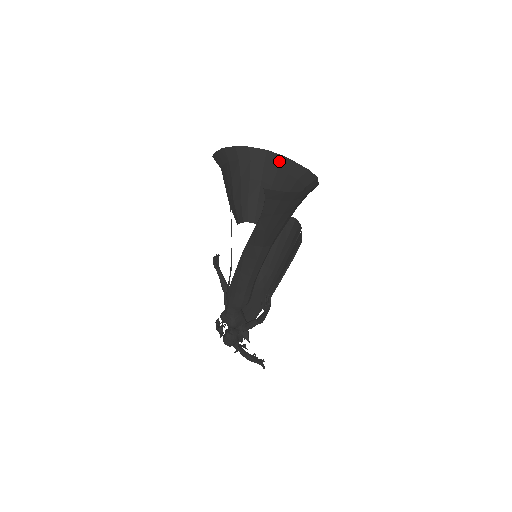
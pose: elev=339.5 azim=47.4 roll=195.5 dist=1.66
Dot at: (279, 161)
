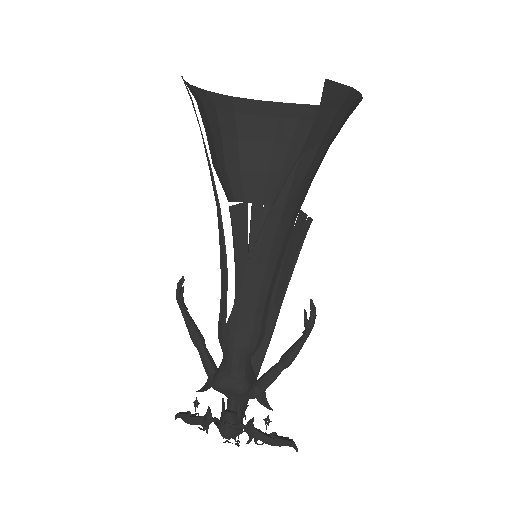
Dot at: (256, 107)
